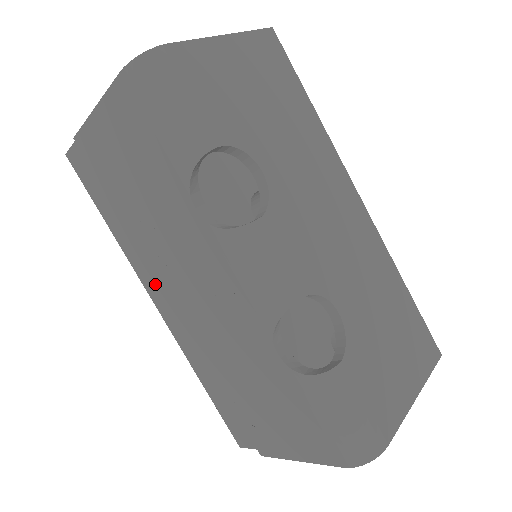
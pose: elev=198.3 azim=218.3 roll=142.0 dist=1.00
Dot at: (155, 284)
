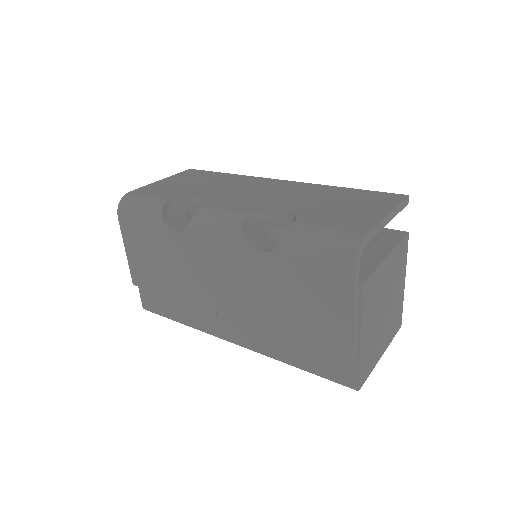
Dot at: (218, 324)
